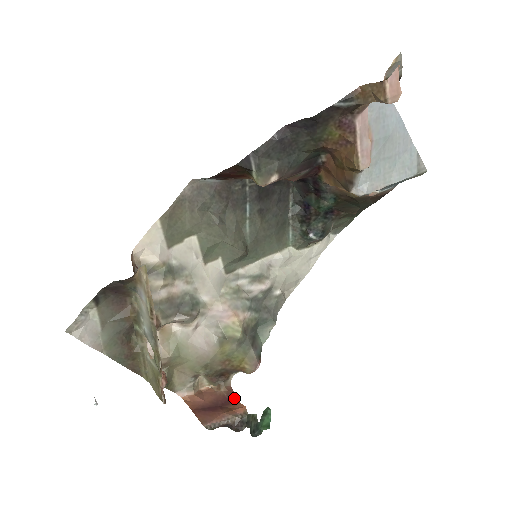
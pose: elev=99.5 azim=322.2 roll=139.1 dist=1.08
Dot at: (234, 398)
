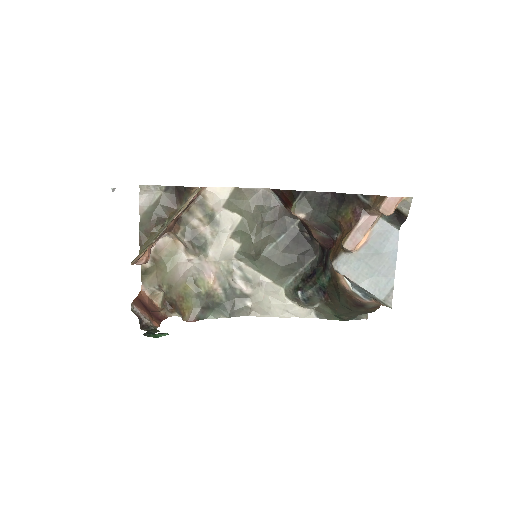
Dot at: (161, 320)
